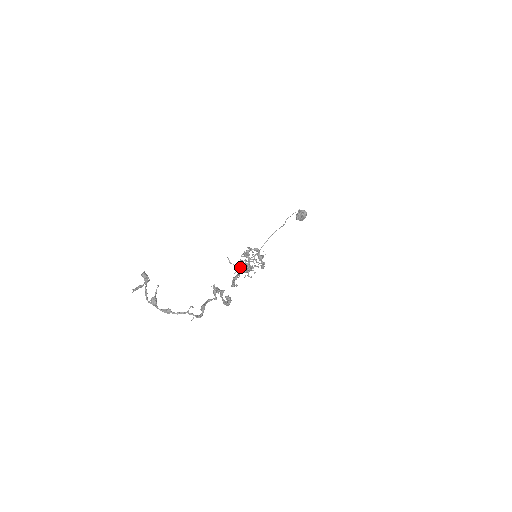
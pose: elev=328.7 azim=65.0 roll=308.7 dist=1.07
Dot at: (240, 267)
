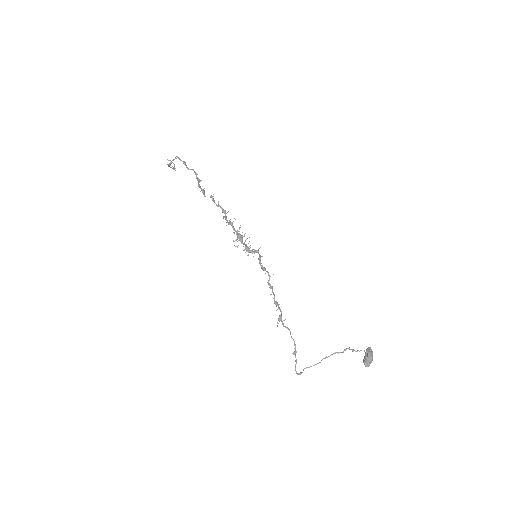
Dot at: occluded
